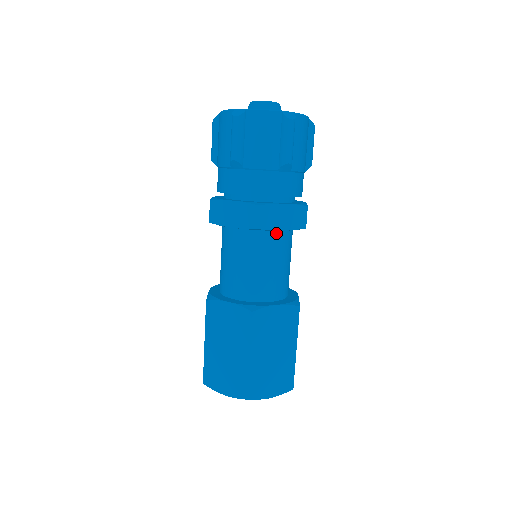
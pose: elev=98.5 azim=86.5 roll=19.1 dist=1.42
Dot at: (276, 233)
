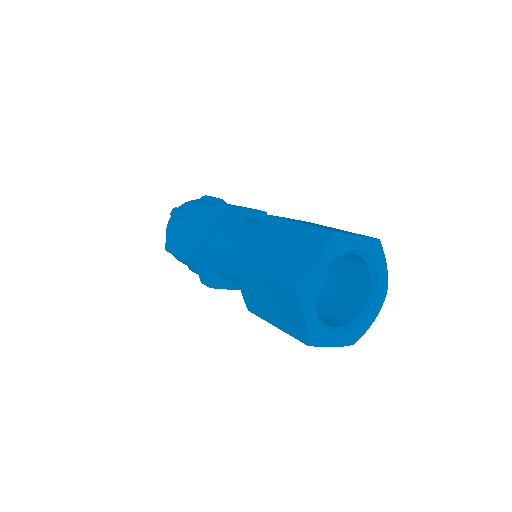
Dot at: occluded
